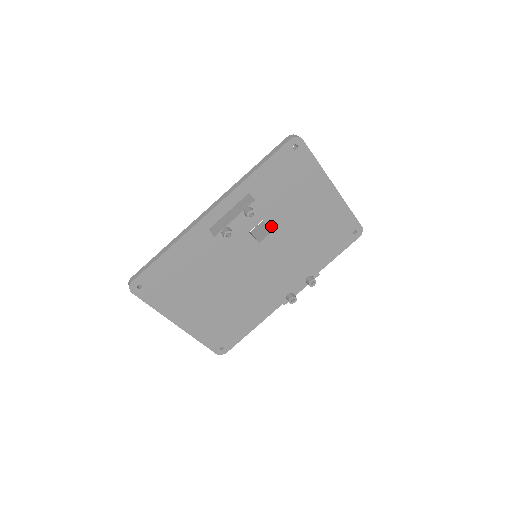
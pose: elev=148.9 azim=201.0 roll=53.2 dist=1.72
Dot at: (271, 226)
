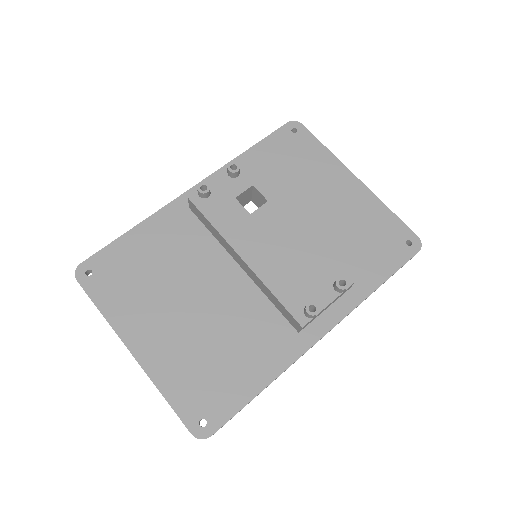
Dot at: (266, 195)
